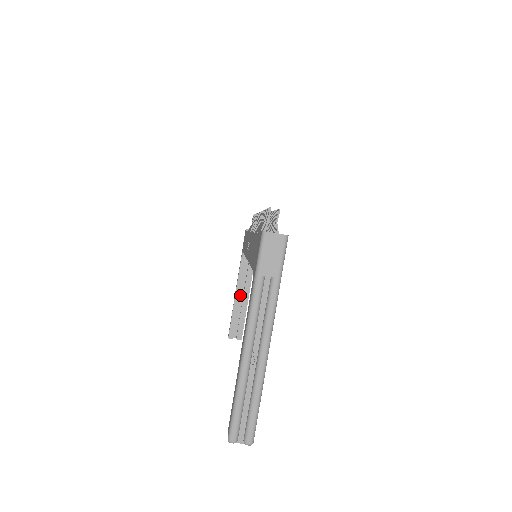
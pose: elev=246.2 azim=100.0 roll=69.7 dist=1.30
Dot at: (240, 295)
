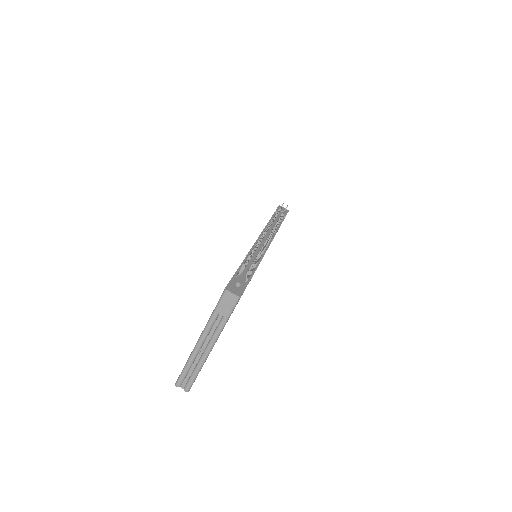
Dot at: occluded
